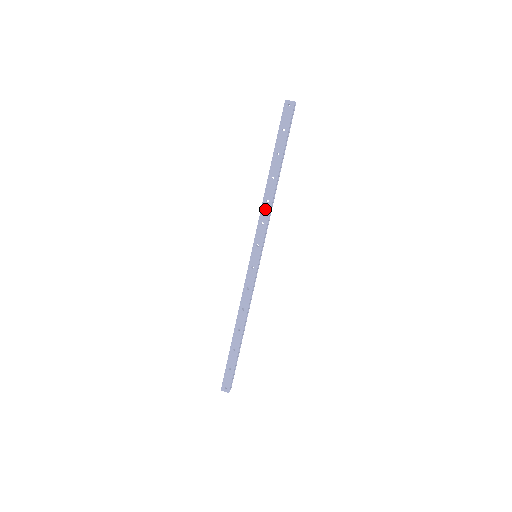
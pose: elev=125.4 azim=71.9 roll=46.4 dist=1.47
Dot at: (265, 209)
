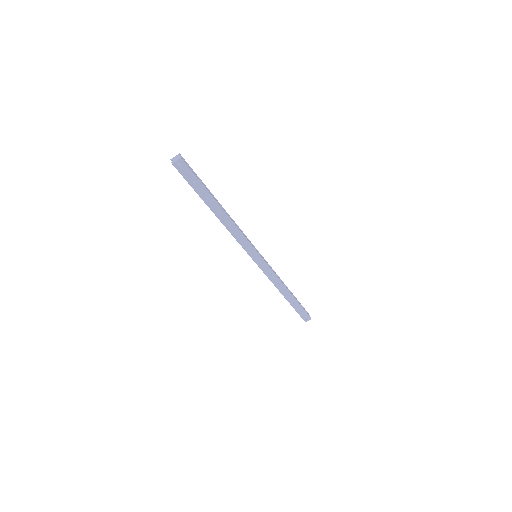
Dot at: (235, 233)
